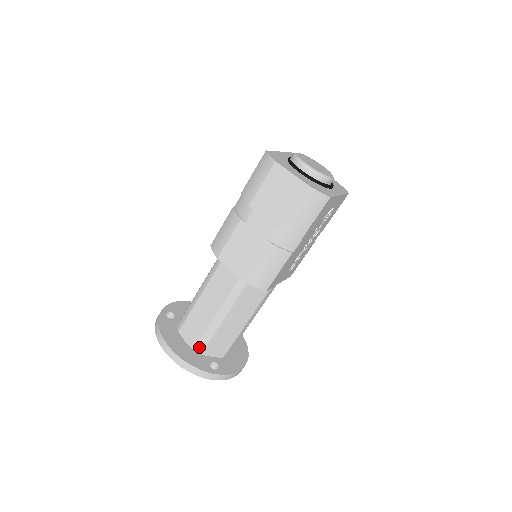
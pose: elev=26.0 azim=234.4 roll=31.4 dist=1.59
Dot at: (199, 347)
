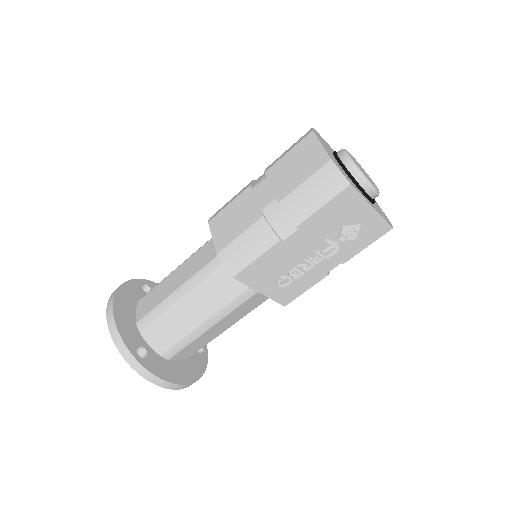
Dot at: (142, 322)
